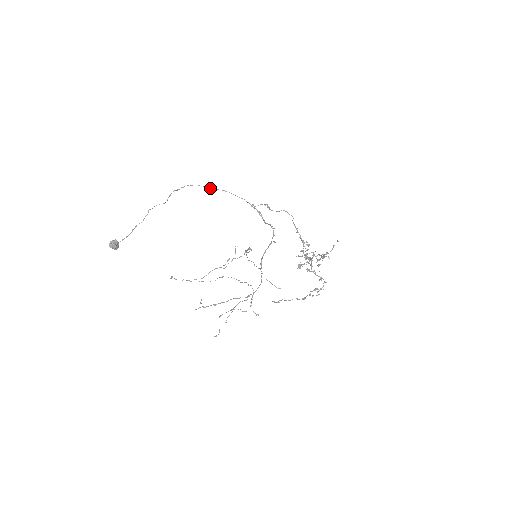
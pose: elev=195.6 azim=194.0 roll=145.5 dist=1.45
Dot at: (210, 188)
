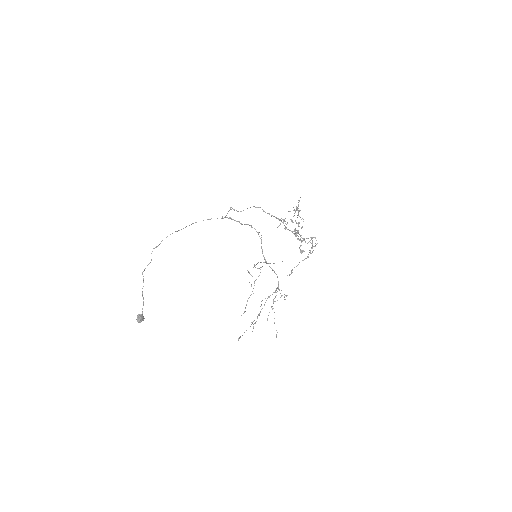
Dot at: occluded
